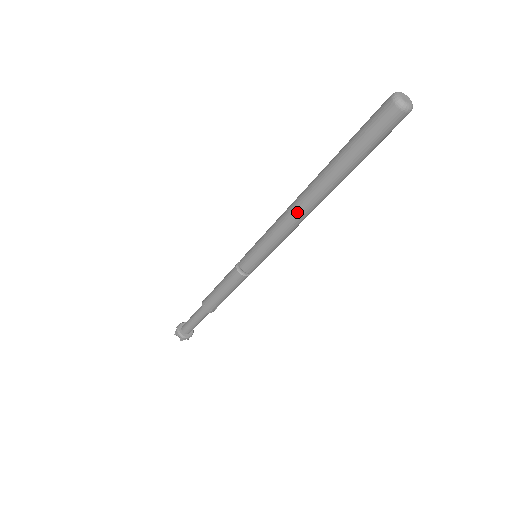
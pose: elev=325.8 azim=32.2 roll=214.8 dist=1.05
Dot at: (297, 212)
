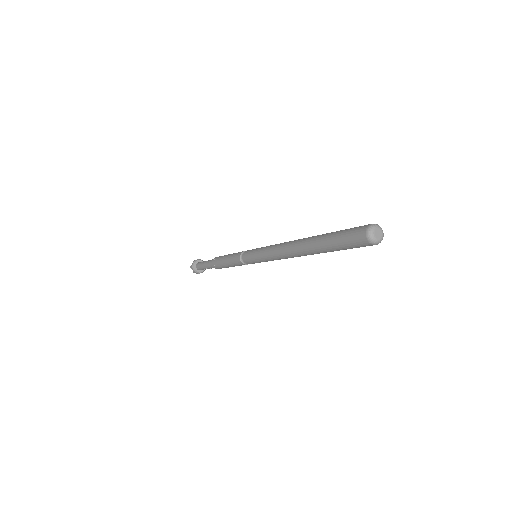
Dot at: occluded
